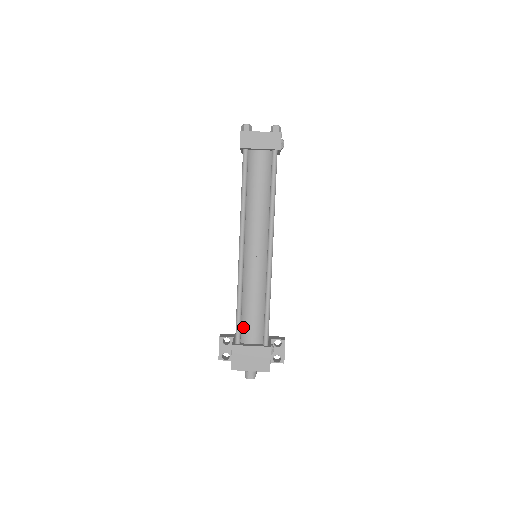
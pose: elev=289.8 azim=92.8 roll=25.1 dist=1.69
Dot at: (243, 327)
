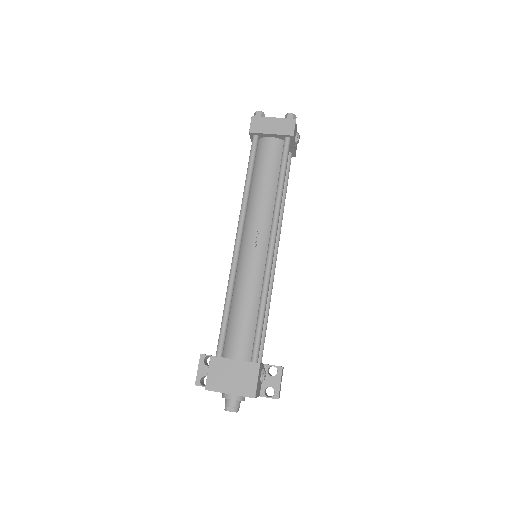
Dot at: (229, 337)
